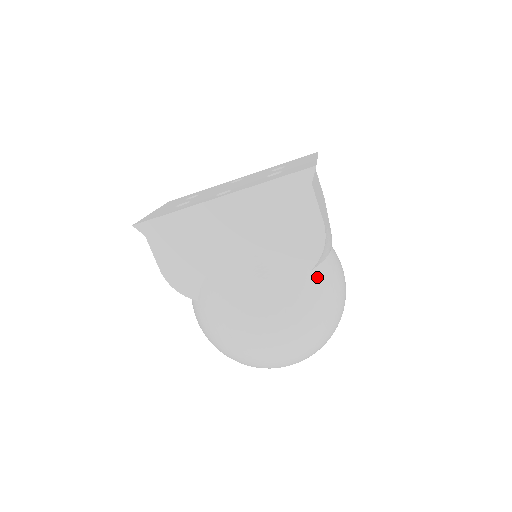
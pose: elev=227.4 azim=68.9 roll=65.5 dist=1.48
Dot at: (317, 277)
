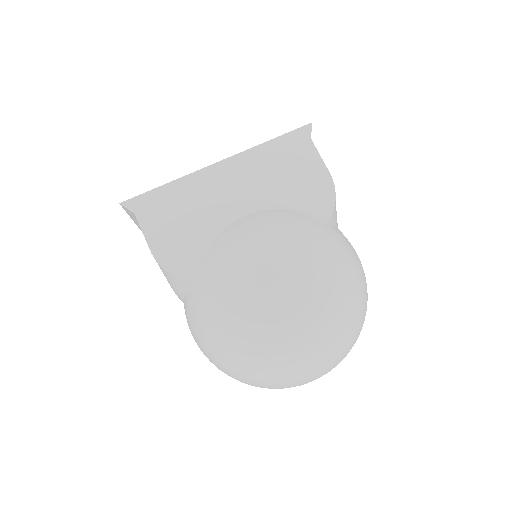
Dot at: (334, 233)
